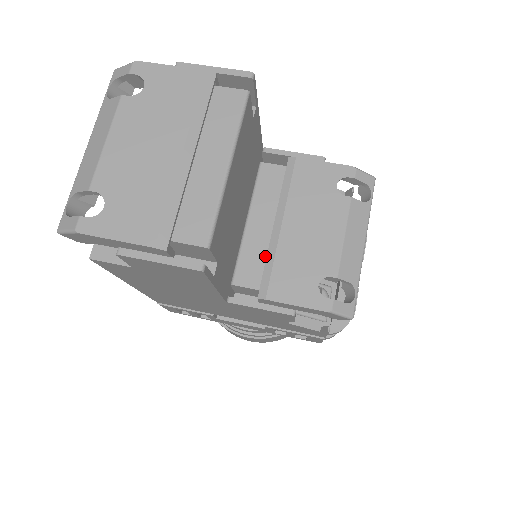
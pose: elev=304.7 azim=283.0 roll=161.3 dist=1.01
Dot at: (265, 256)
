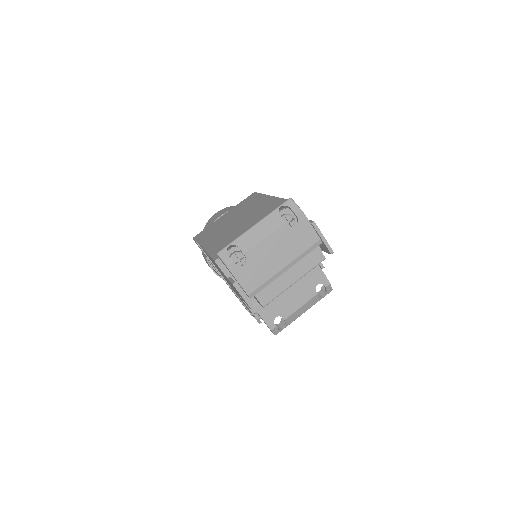
Dot at: occluded
